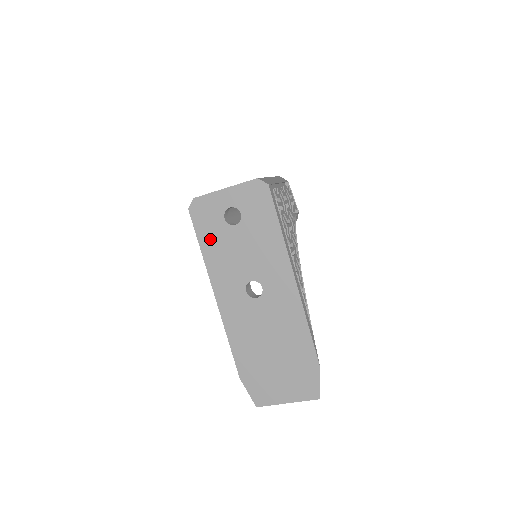
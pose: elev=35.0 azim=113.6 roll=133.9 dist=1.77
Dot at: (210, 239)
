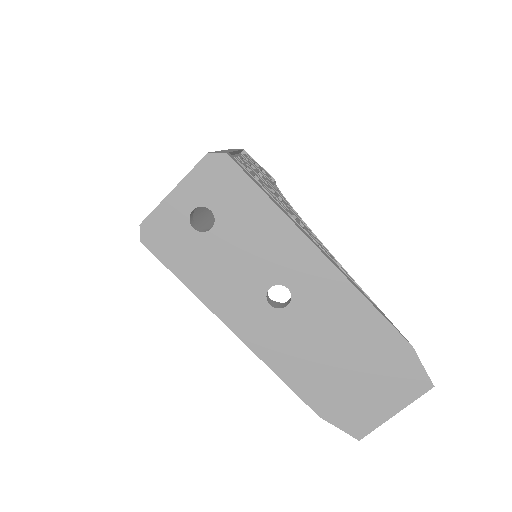
Dot at: (189, 264)
